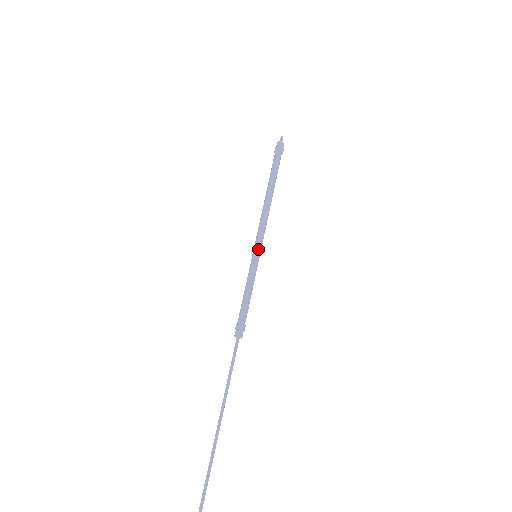
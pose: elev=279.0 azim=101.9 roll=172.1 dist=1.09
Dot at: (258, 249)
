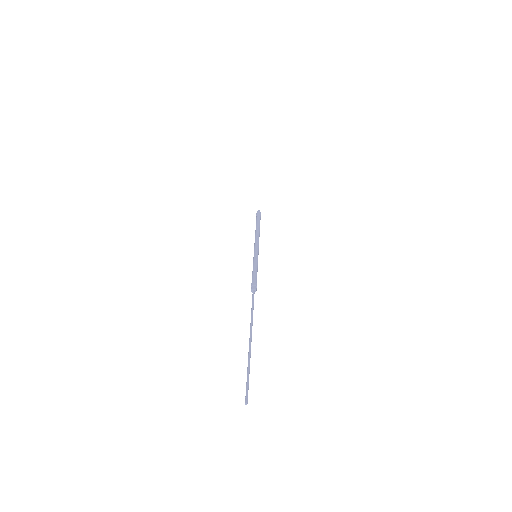
Dot at: (257, 252)
